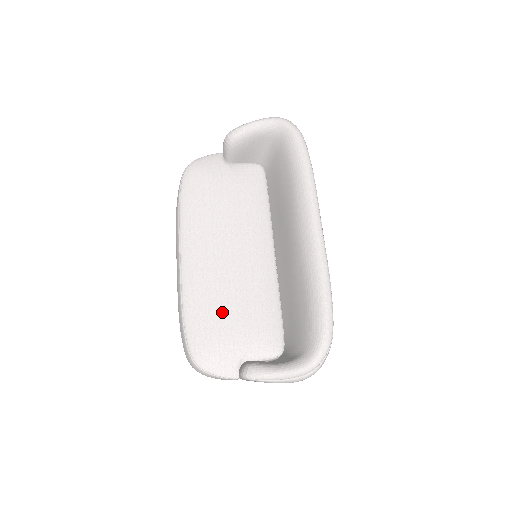
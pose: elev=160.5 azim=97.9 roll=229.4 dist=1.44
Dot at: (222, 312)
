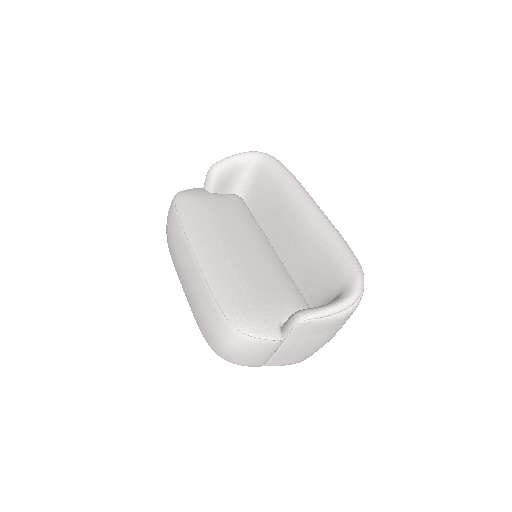
Dot at: (250, 286)
